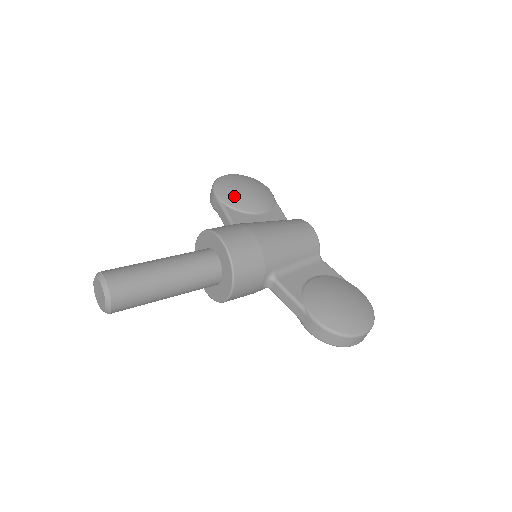
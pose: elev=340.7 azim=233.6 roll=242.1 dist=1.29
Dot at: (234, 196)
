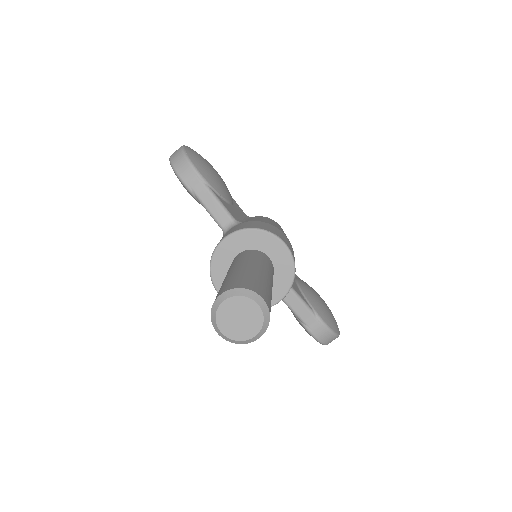
Dot at: (215, 179)
